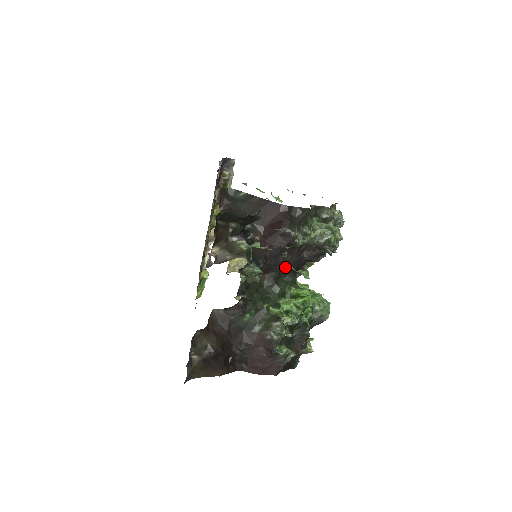
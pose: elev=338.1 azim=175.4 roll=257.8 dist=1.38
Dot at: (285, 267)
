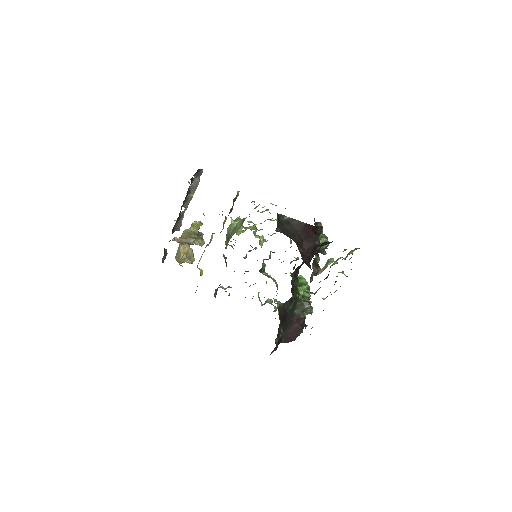
Dot at: occluded
